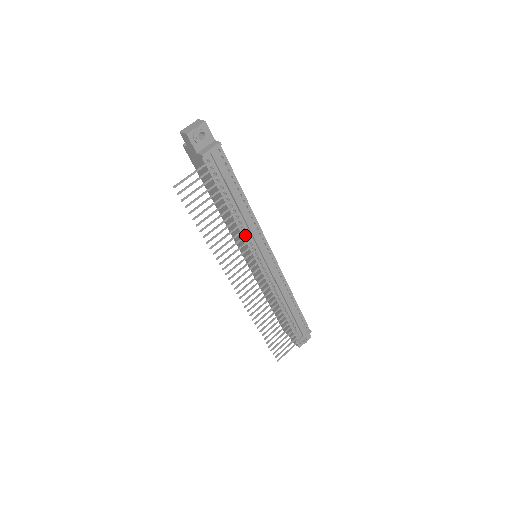
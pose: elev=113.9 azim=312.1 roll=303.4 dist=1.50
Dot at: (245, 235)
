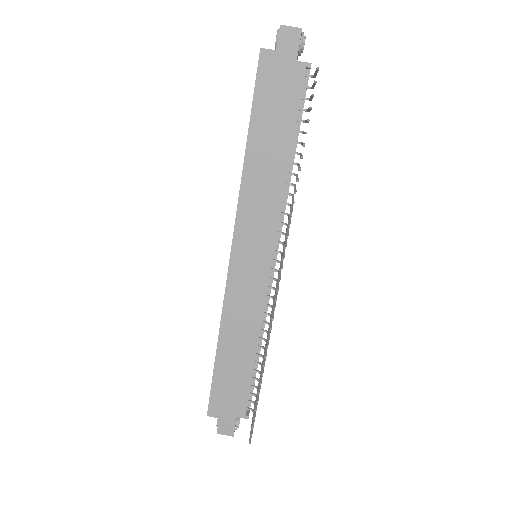
Dot at: (291, 204)
